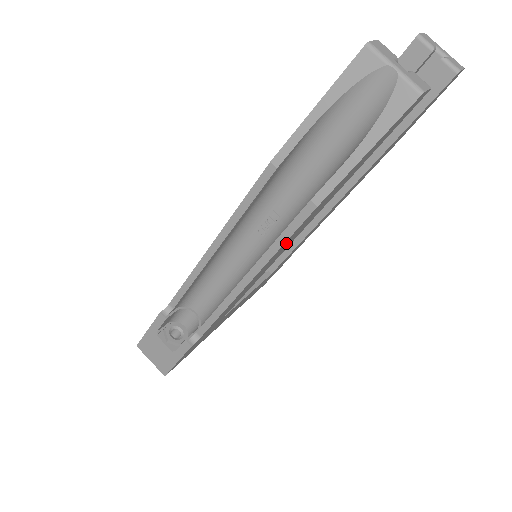
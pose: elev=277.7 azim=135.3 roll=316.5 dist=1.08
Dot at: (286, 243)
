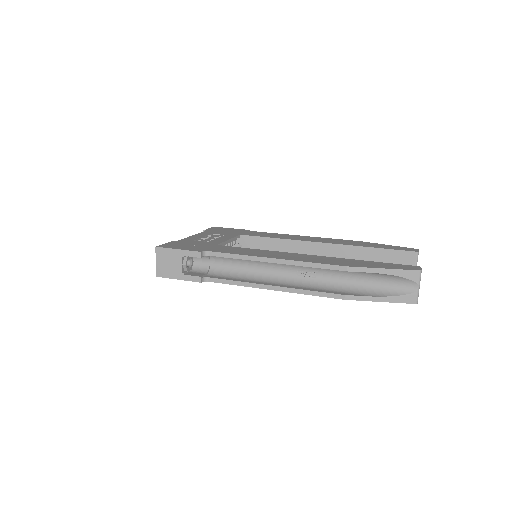
Dot at: occluded
